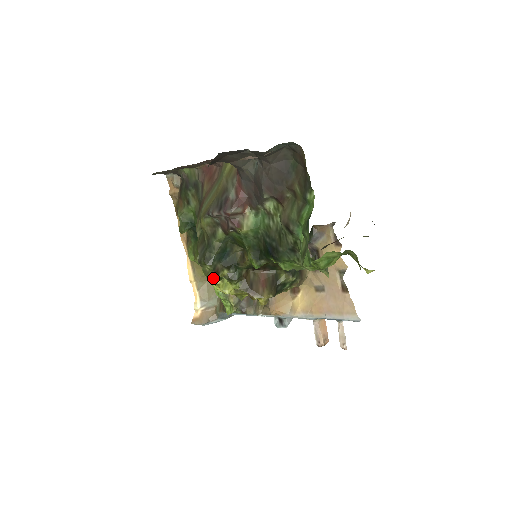
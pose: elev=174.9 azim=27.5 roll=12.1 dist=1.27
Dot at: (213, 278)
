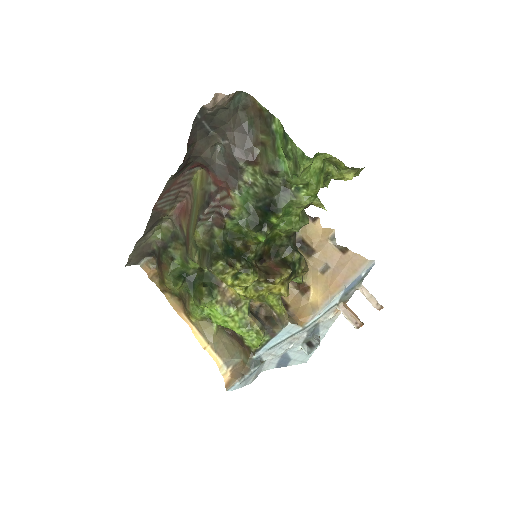
Dot at: (230, 277)
